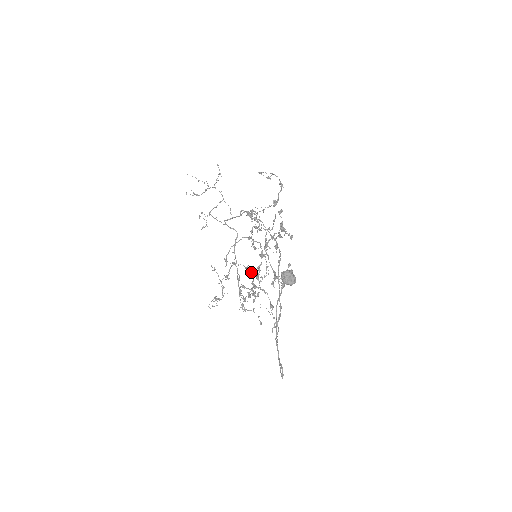
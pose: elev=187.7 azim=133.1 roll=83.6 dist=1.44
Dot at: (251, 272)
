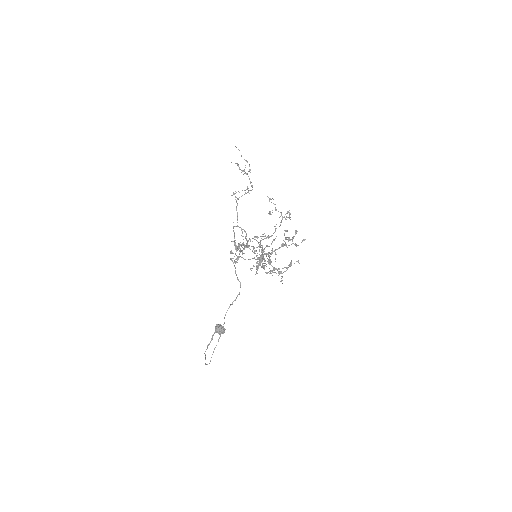
Dot at: occluded
